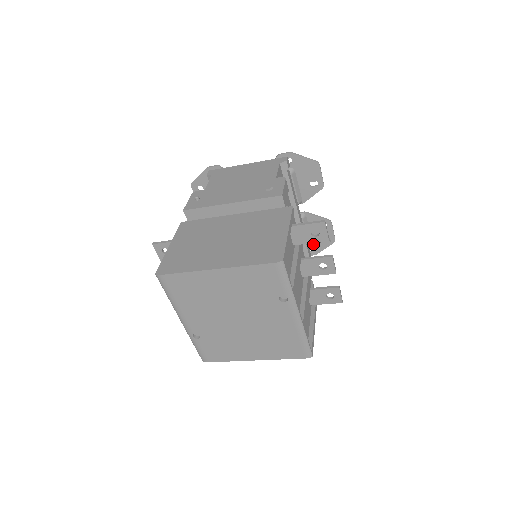
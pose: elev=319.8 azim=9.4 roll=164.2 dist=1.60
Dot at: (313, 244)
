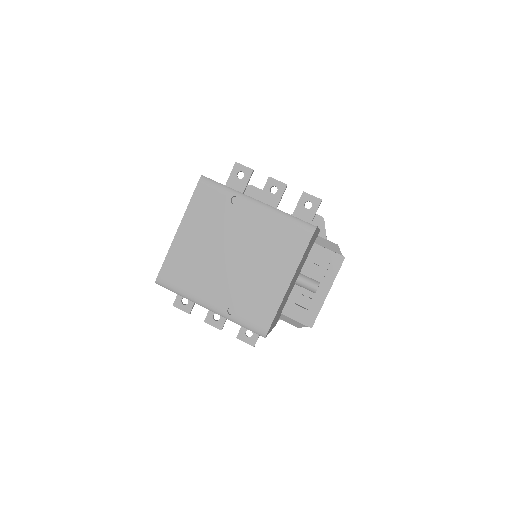
Dot at: occluded
